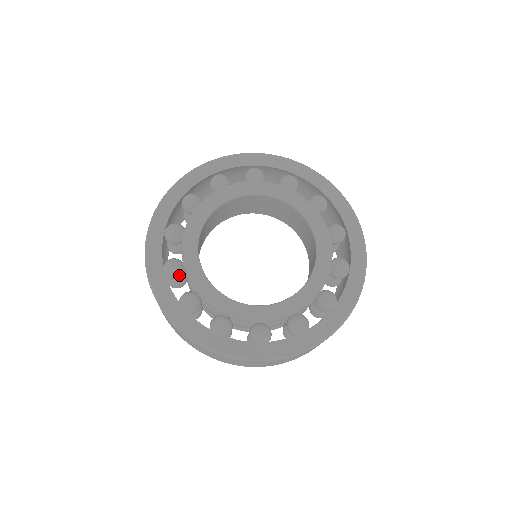
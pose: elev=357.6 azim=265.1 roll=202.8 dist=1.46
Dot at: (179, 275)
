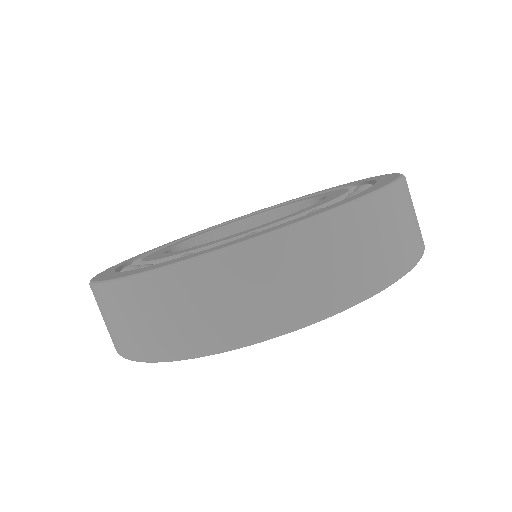
Dot at: occluded
